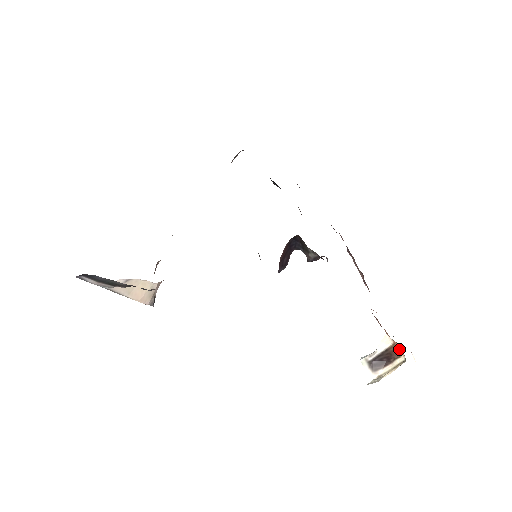
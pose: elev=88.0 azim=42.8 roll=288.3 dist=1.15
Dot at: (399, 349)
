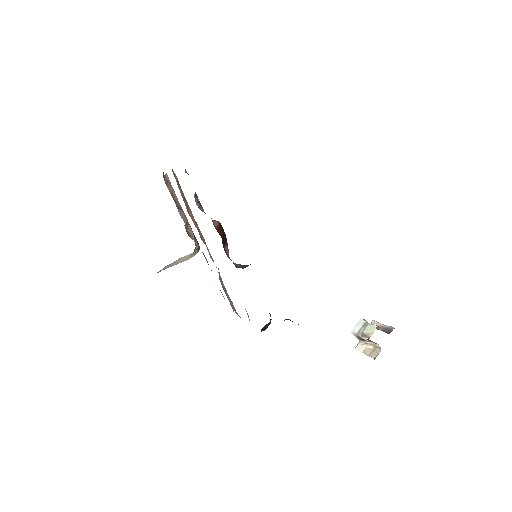
Dot at: occluded
